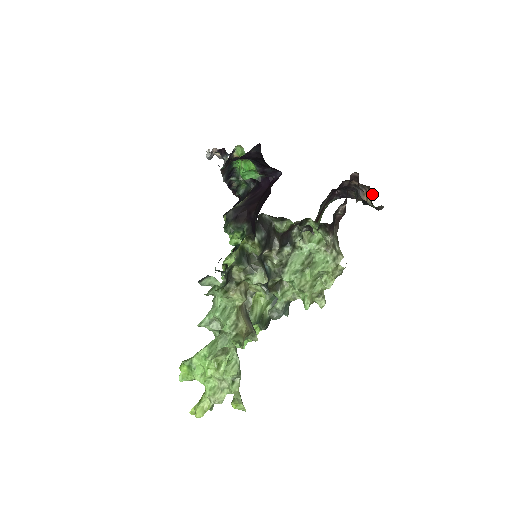
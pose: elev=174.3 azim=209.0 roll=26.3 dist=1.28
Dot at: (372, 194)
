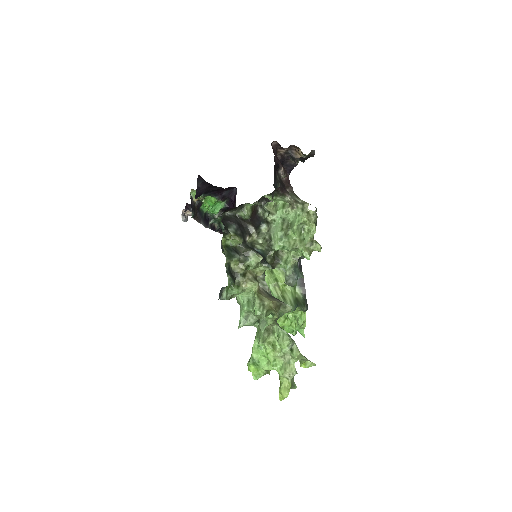
Dot at: (300, 149)
